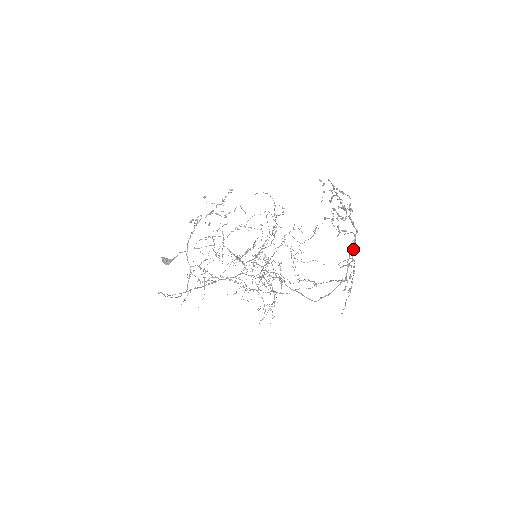
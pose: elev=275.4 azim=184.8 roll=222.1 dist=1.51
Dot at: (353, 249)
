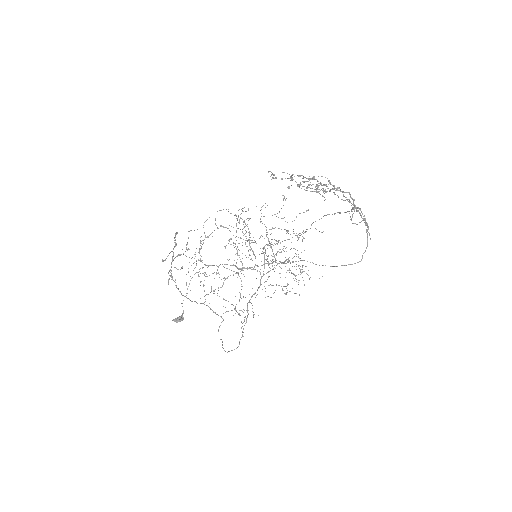
Dot at: (349, 201)
